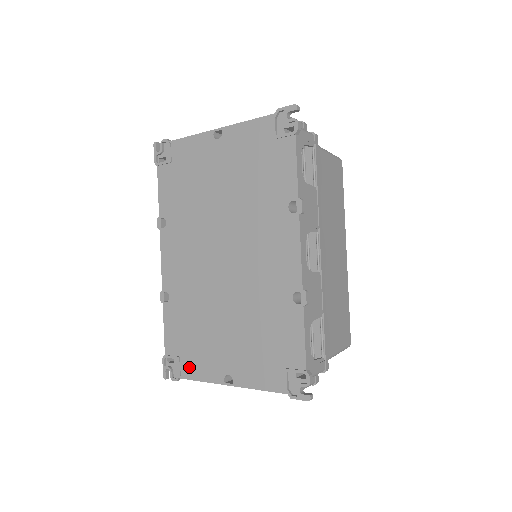
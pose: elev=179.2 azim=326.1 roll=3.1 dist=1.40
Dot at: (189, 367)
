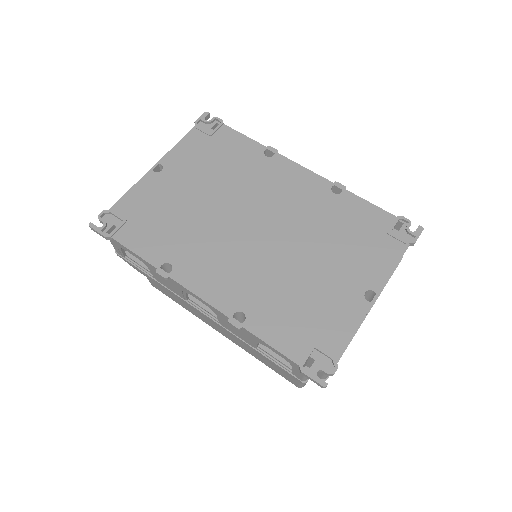
Dot at: (332, 338)
